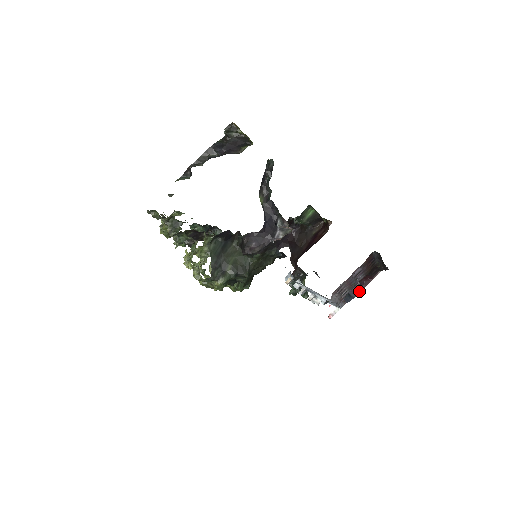
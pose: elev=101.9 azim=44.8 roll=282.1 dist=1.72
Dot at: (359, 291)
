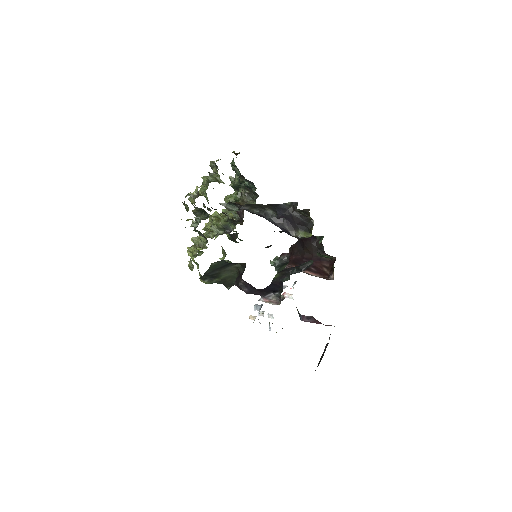
Dot at: (307, 321)
